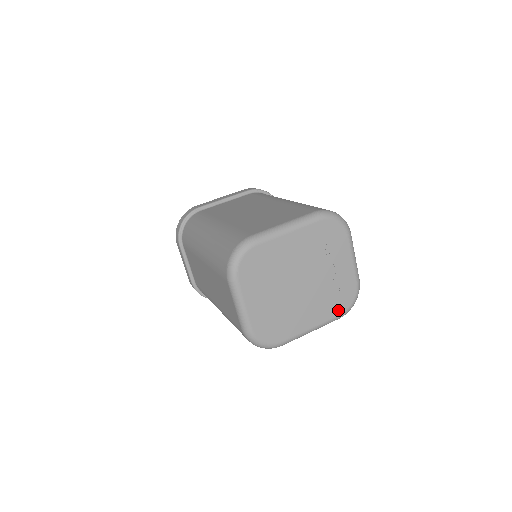
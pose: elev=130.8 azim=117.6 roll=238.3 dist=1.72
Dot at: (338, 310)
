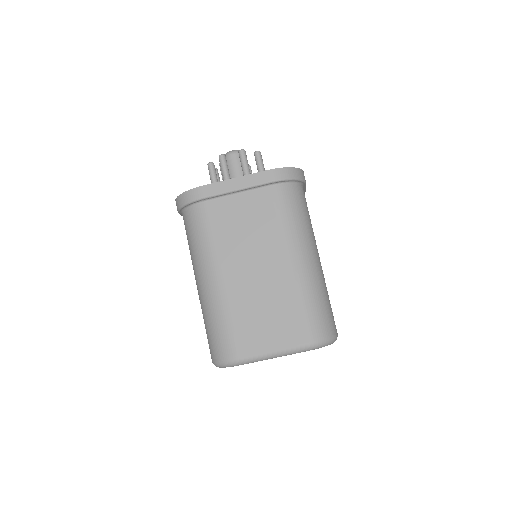
Dot at: occluded
